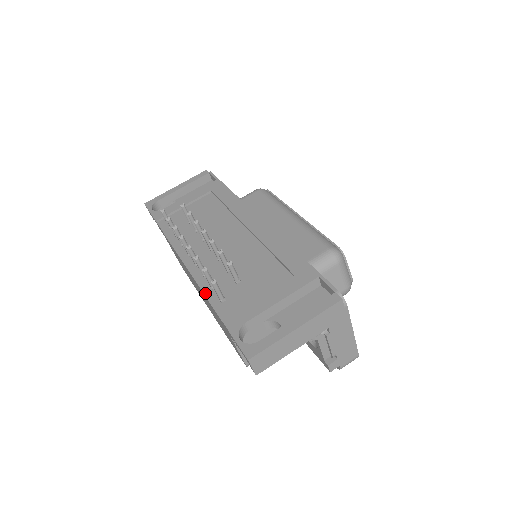
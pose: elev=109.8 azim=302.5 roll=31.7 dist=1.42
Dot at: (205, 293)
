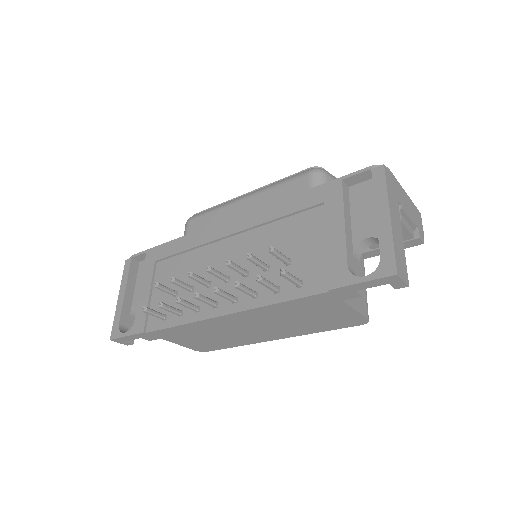
Dot at: (278, 301)
